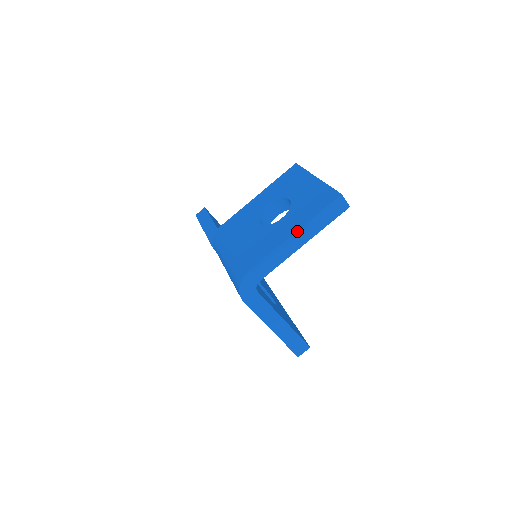
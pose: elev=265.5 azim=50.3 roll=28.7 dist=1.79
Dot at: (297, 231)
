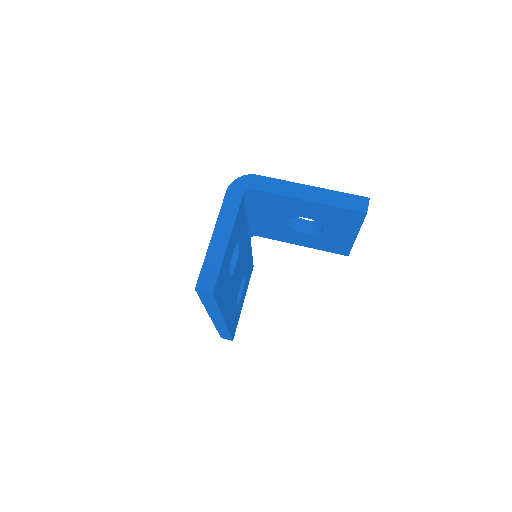
Dot at: (315, 187)
